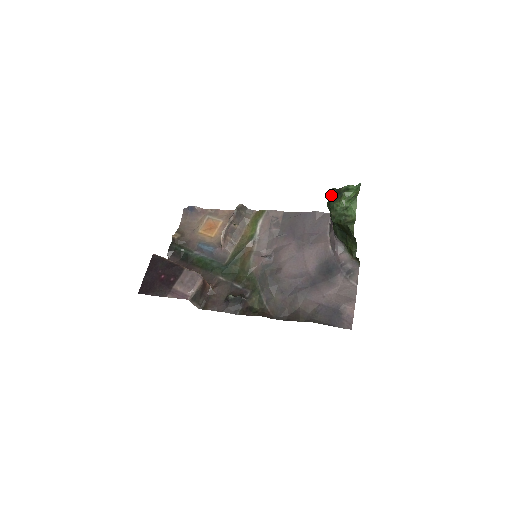
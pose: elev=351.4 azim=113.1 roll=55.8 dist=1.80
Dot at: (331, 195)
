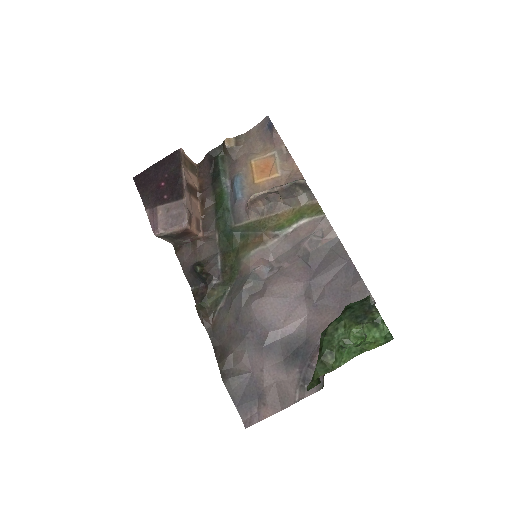
Dot at: (360, 303)
